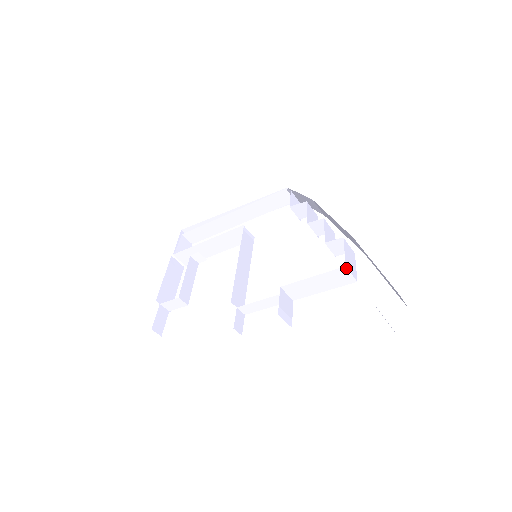
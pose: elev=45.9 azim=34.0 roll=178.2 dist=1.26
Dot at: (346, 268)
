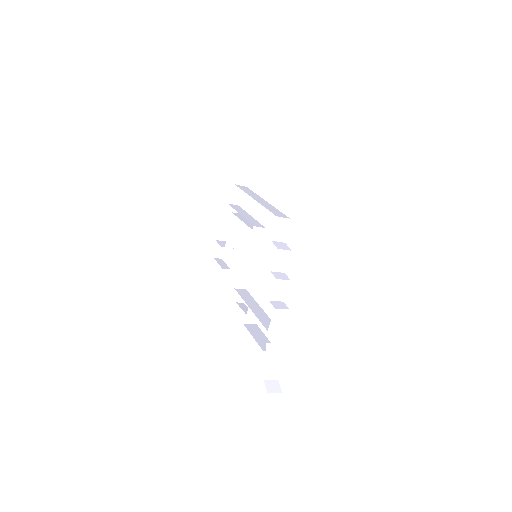
Dot at: (269, 330)
